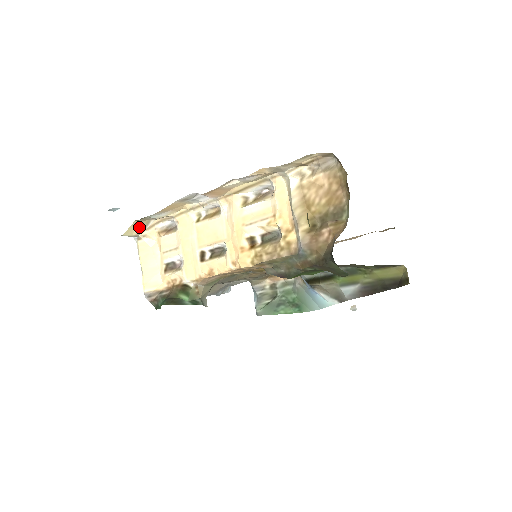
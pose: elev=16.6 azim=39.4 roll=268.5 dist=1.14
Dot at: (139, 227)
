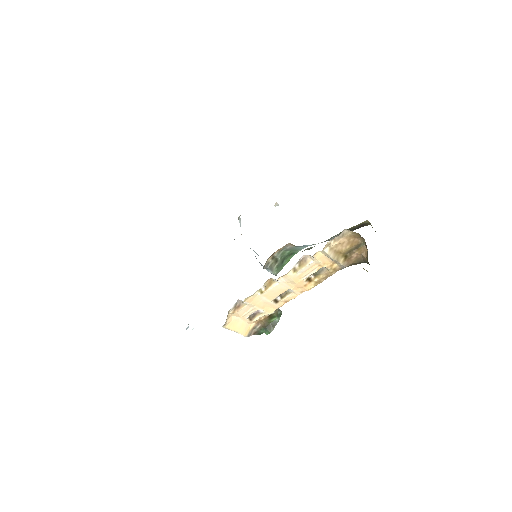
Dot at: occluded
